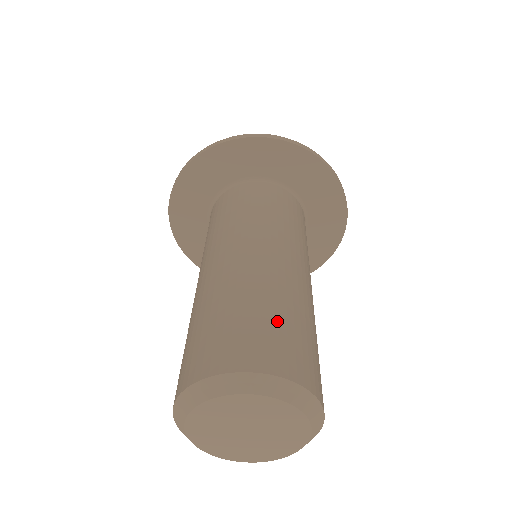
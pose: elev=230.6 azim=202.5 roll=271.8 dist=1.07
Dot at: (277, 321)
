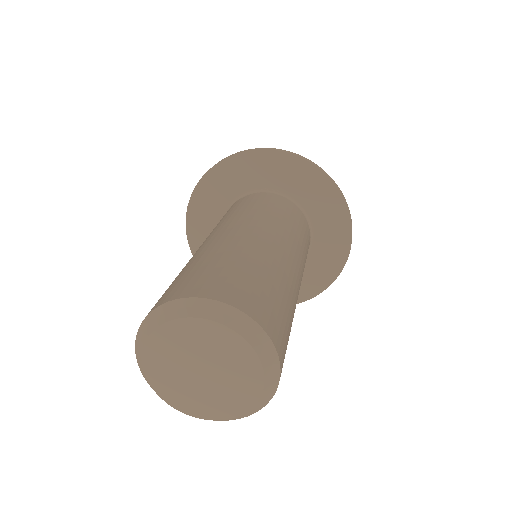
Dot at: (263, 283)
